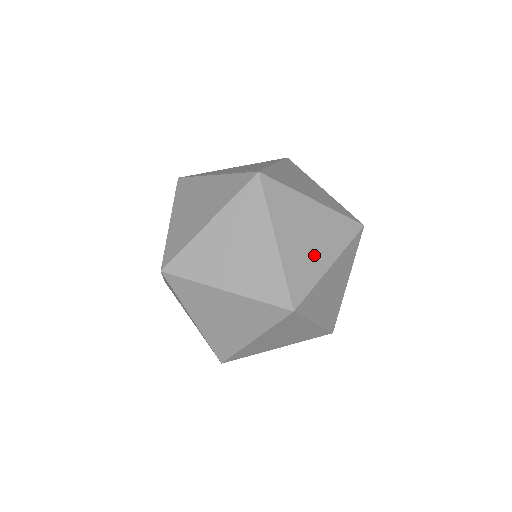
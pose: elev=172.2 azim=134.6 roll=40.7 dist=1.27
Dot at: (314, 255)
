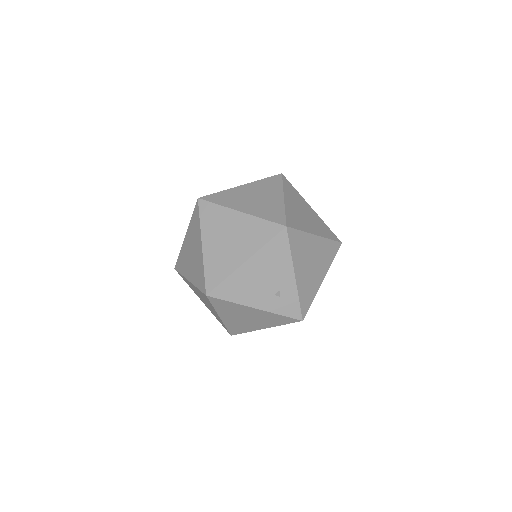
Dot at: occluded
